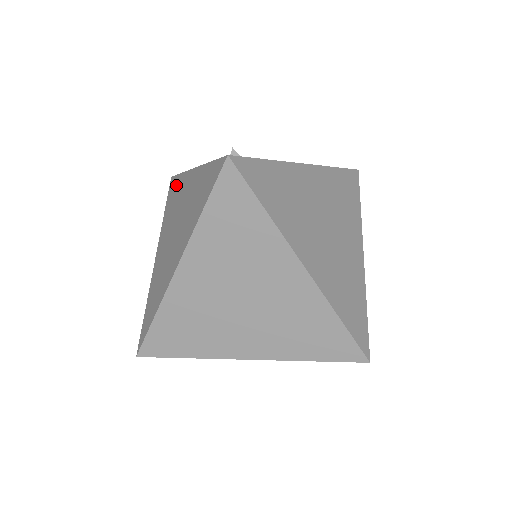
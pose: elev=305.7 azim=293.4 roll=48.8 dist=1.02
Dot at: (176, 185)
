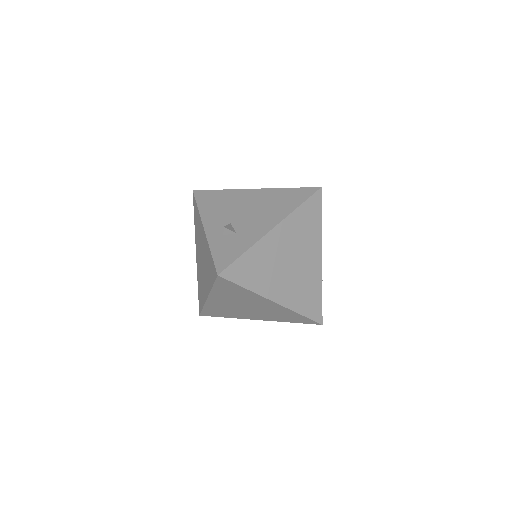
Dot at: (197, 214)
